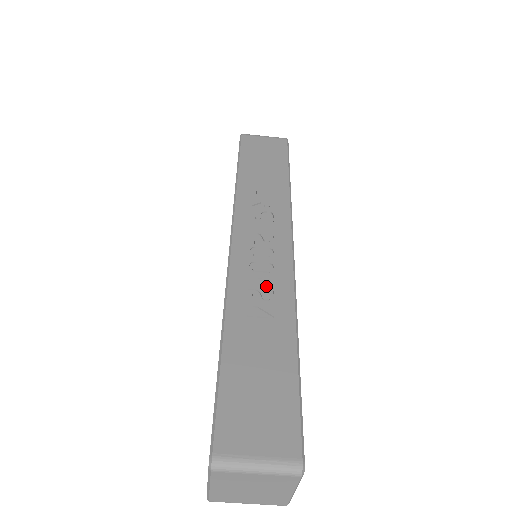
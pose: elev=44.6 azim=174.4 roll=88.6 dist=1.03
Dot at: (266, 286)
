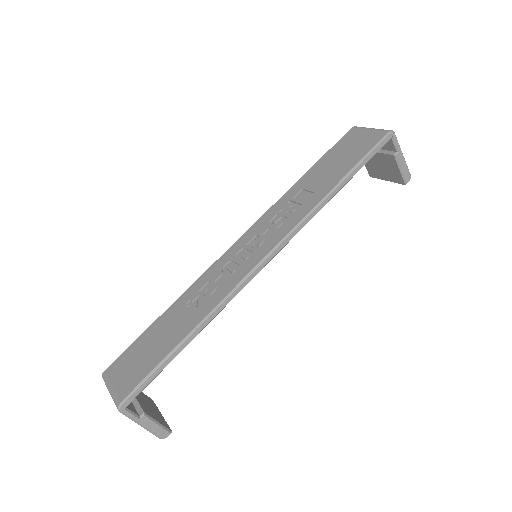
Dot at: (218, 283)
